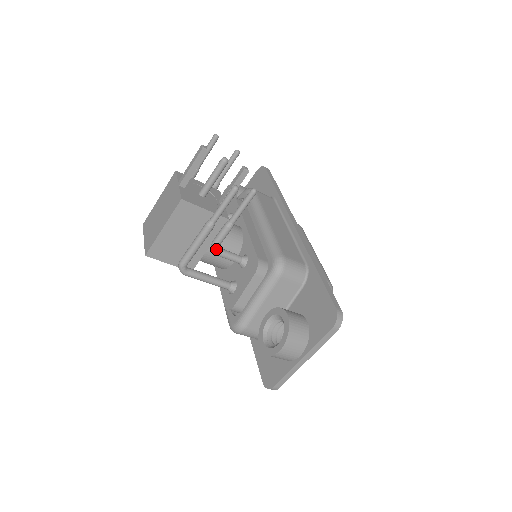
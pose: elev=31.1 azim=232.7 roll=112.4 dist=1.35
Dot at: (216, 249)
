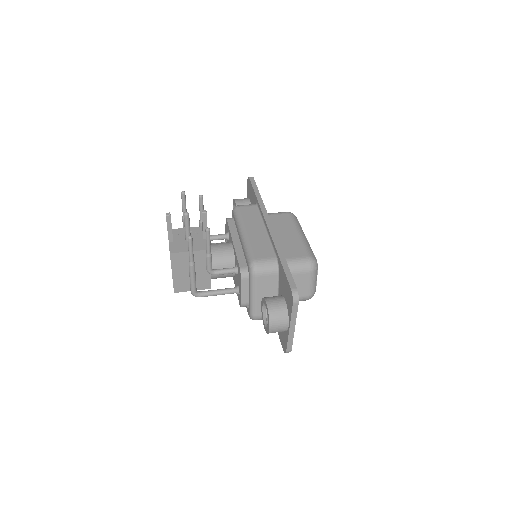
Dot at: (211, 272)
